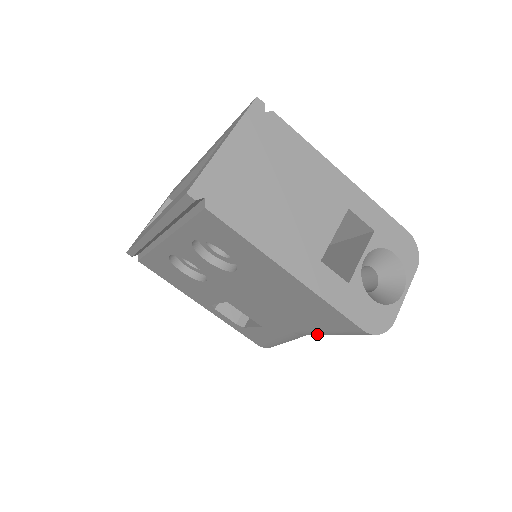
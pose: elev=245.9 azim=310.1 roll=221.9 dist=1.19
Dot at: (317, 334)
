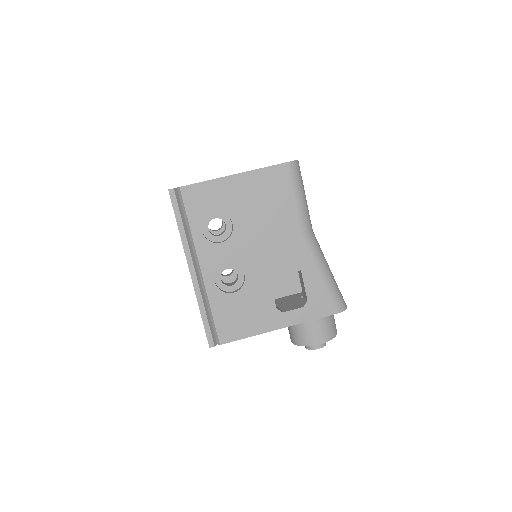
Dot at: (300, 212)
